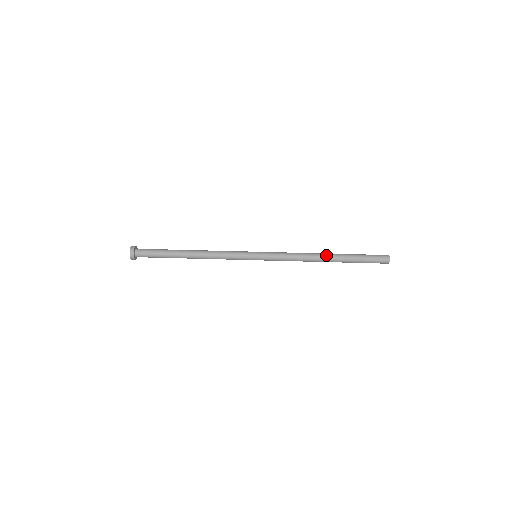
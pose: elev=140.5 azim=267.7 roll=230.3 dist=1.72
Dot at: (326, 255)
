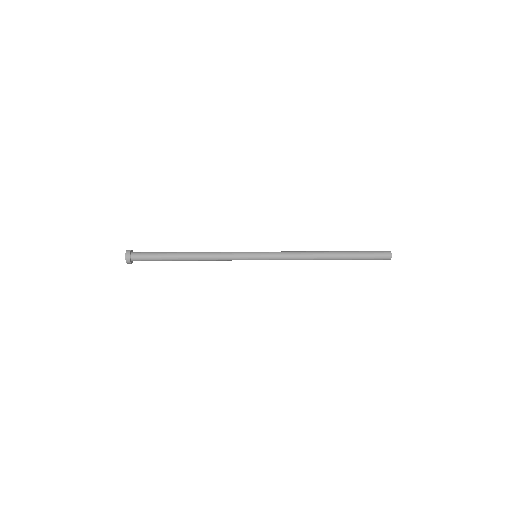
Dot at: (328, 256)
